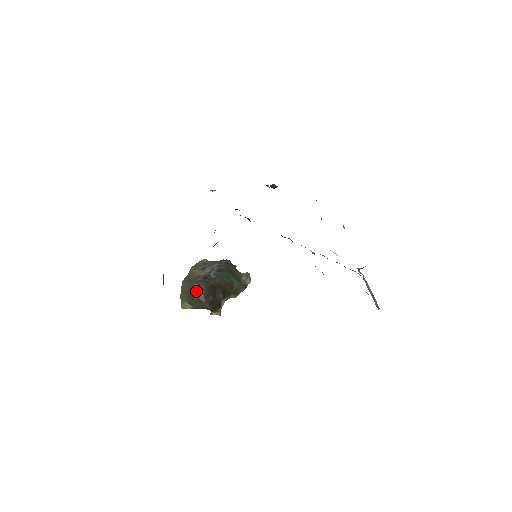
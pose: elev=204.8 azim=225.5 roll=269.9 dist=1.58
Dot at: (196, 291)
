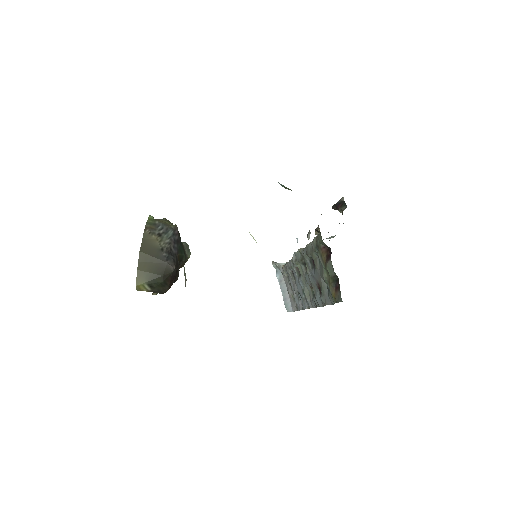
Dot at: (165, 272)
